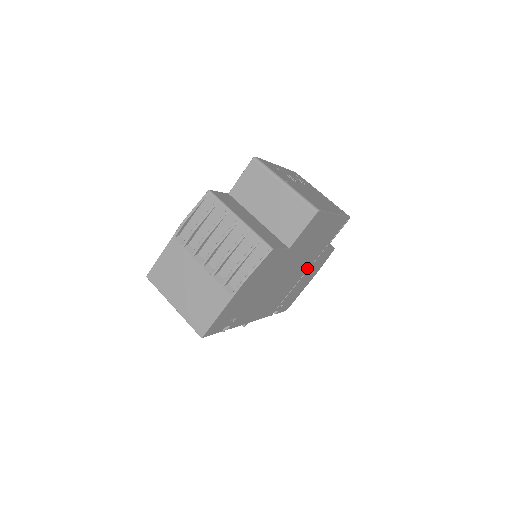
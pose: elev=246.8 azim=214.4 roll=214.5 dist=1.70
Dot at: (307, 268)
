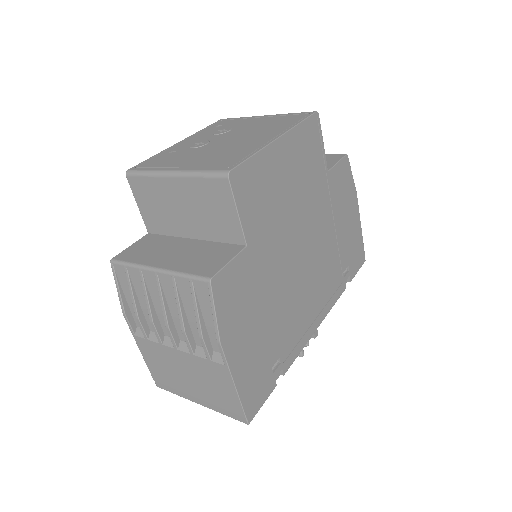
Dot at: (328, 213)
